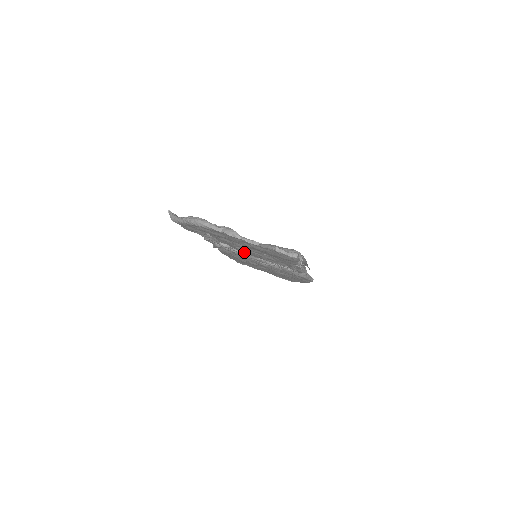
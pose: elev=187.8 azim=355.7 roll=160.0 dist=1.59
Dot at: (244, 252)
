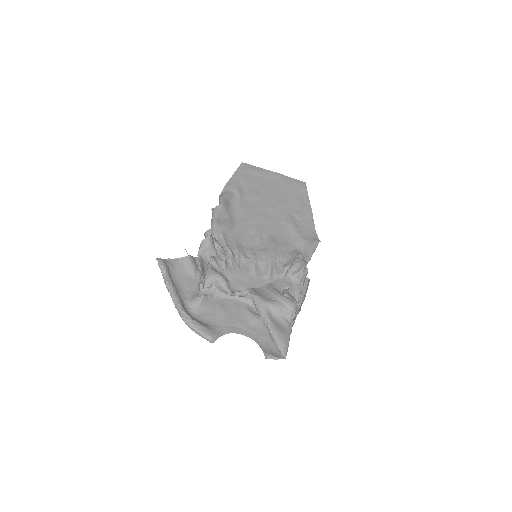
Dot at: (242, 271)
